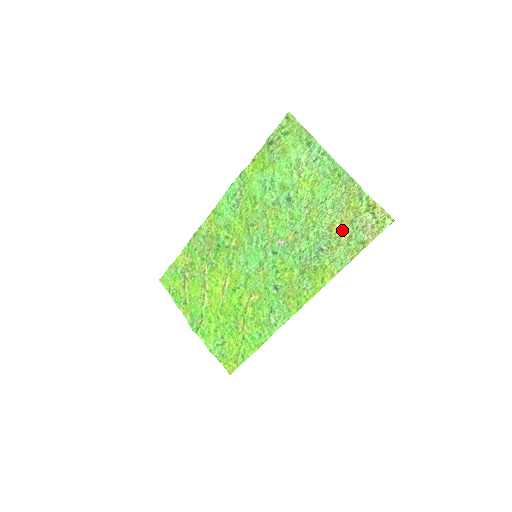
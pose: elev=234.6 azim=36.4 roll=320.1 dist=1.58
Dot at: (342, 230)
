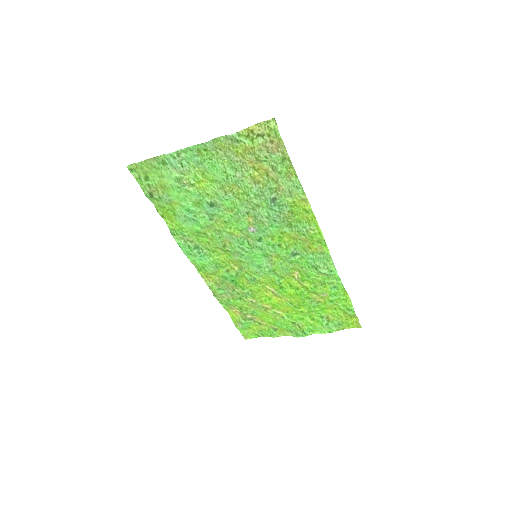
Dot at: (263, 172)
